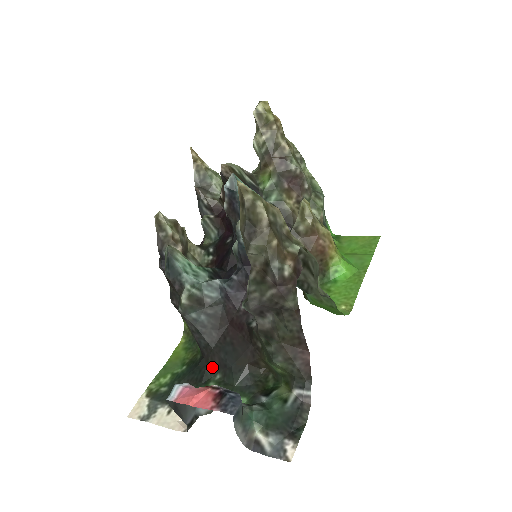
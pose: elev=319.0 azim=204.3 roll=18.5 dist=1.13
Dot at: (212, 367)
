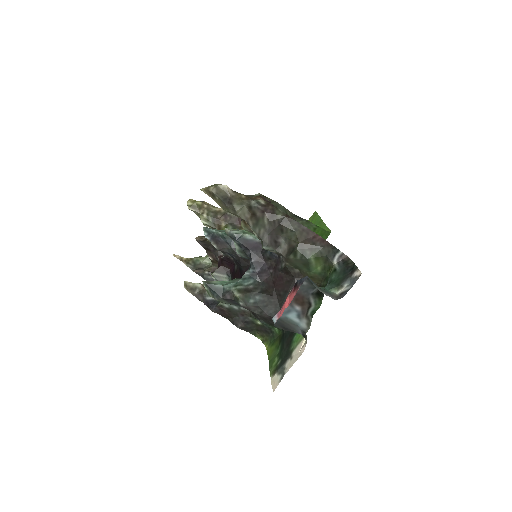
Dot at: occluded
